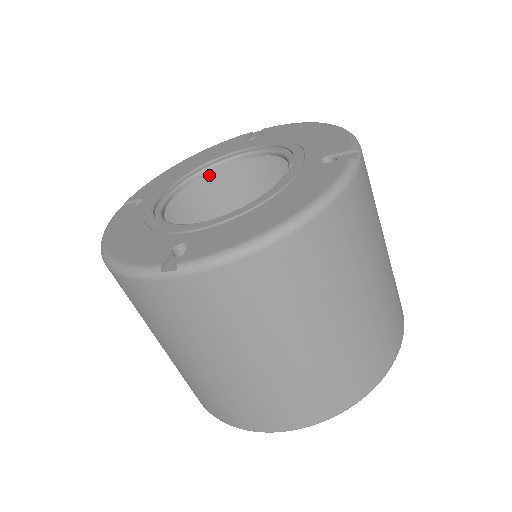
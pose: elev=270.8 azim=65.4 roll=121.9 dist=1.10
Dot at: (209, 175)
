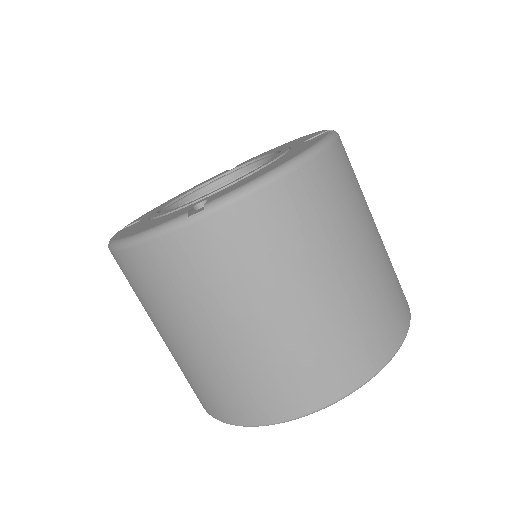
Dot at: occluded
